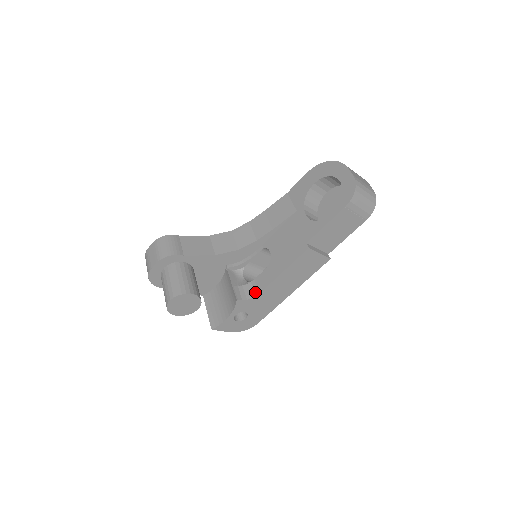
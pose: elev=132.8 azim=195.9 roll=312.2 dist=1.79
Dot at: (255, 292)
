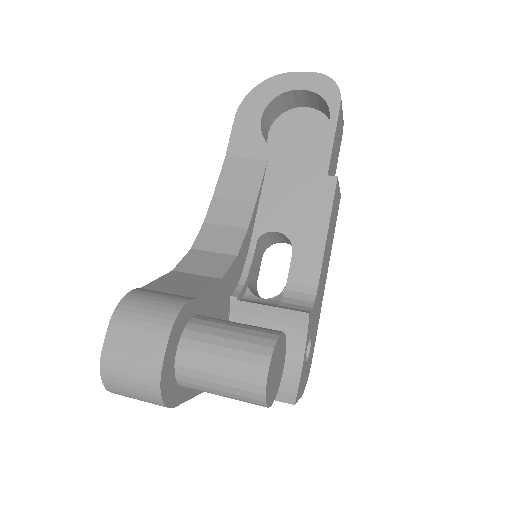
Dot at: (309, 292)
